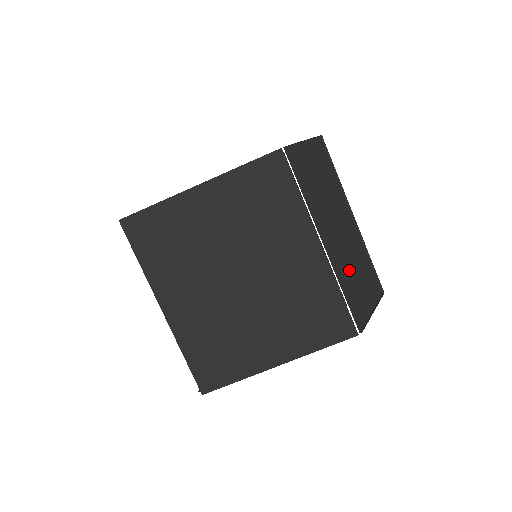
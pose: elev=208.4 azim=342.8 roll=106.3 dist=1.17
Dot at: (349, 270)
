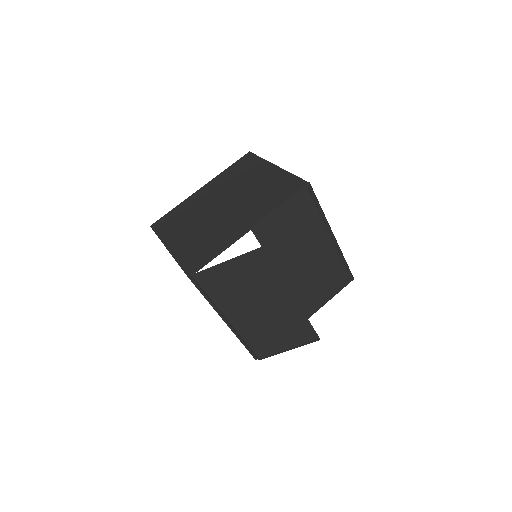
Dot at: (264, 330)
